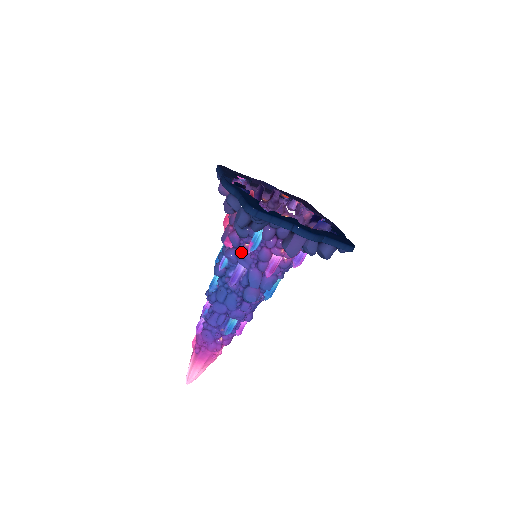
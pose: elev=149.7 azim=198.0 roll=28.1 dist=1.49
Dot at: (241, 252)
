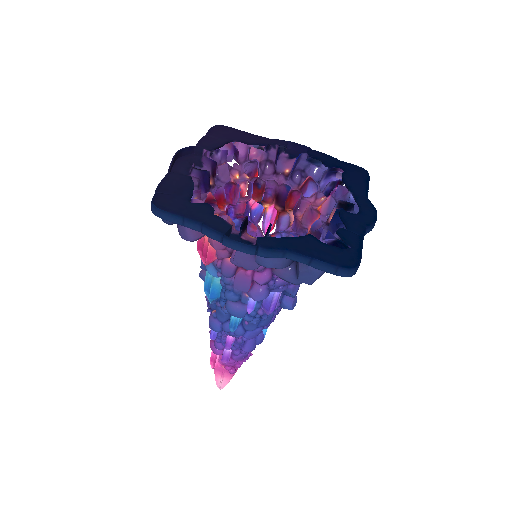
Dot at: (279, 284)
